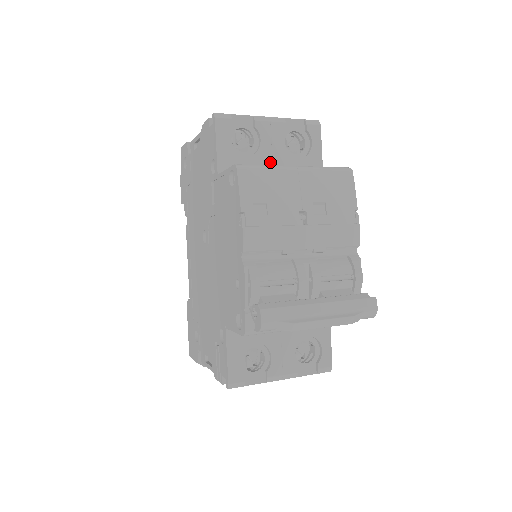
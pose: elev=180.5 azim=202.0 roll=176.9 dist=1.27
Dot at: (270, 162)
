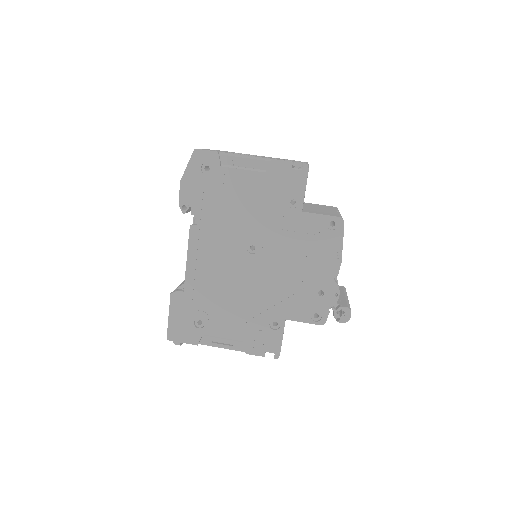
Dot at: occluded
